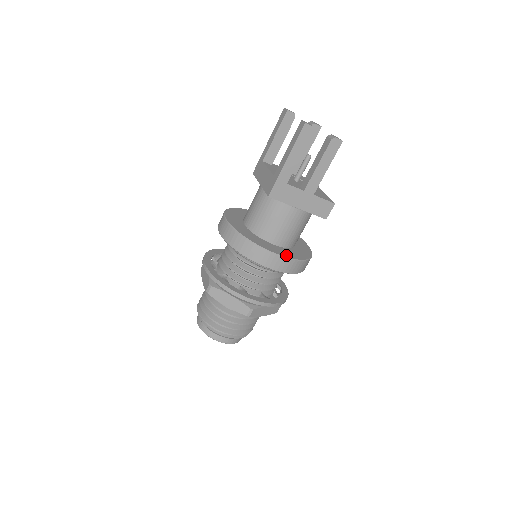
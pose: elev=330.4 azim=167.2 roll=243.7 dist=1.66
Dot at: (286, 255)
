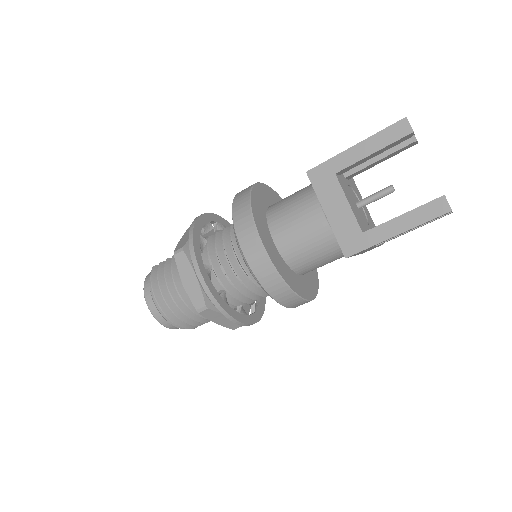
Dot at: (313, 293)
